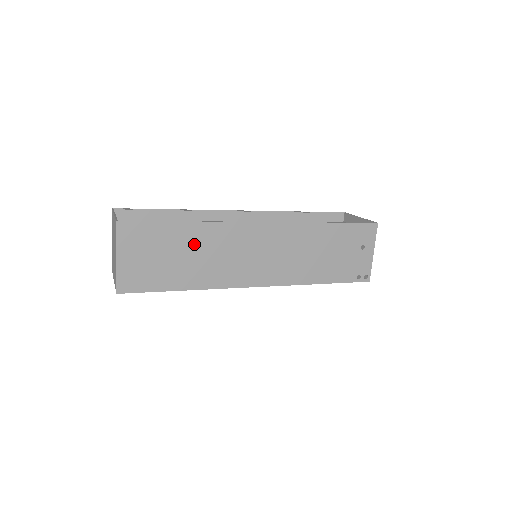
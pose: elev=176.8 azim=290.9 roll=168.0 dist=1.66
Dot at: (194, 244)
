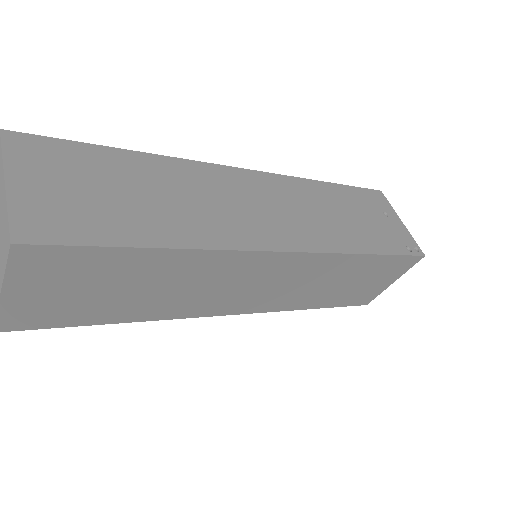
Dot at: (154, 181)
